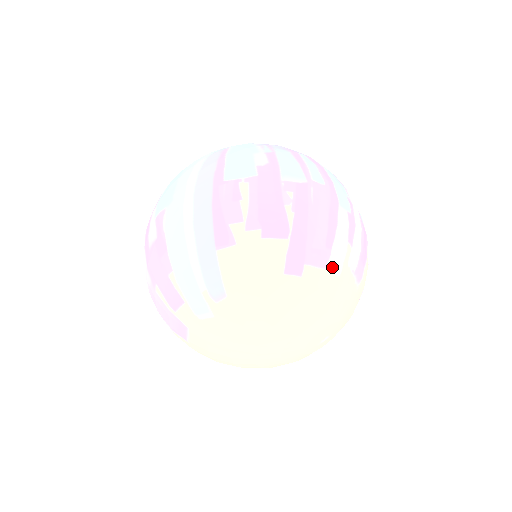
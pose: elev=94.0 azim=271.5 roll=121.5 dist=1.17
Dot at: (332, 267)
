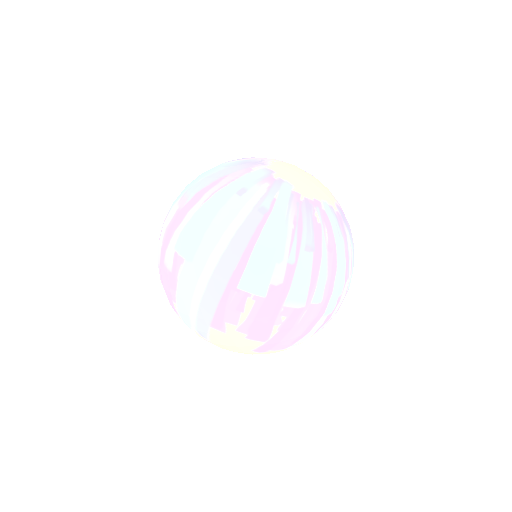
Dot at: (290, 347)
